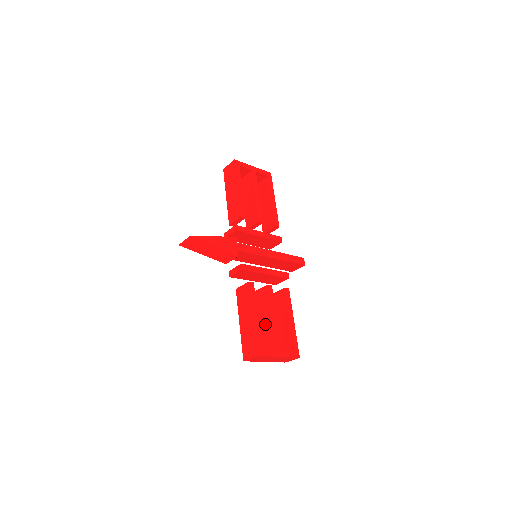
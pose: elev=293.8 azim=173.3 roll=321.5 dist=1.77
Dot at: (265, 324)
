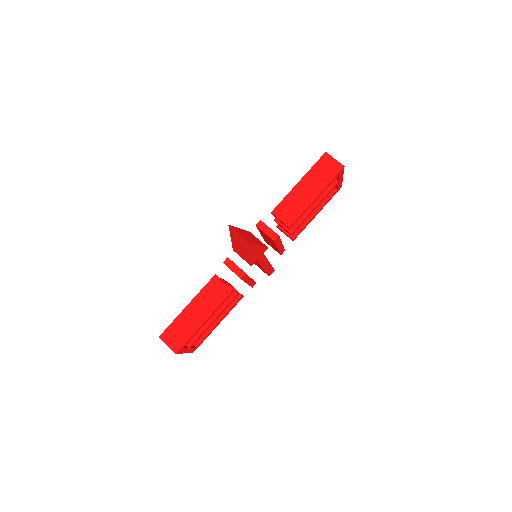
Dot at: occluded
